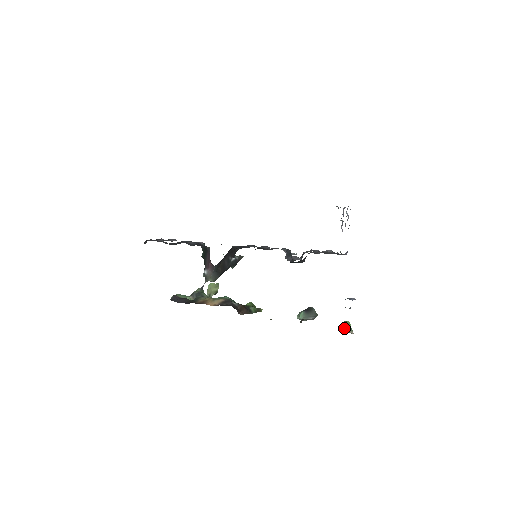
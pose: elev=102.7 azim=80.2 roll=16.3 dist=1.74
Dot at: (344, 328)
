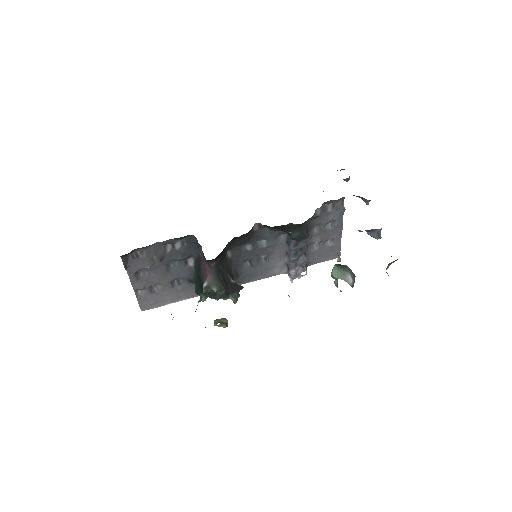
Dot at: (390, 264)
